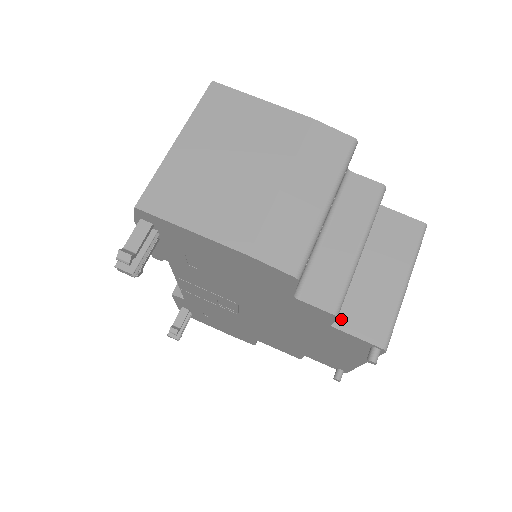
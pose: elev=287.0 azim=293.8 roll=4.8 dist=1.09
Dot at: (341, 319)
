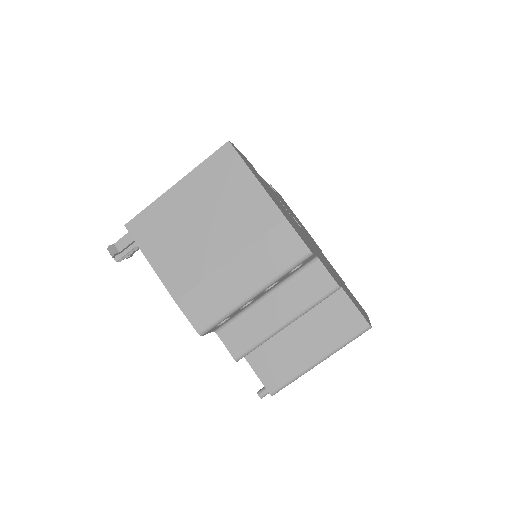
Dot at: (254, 357)
